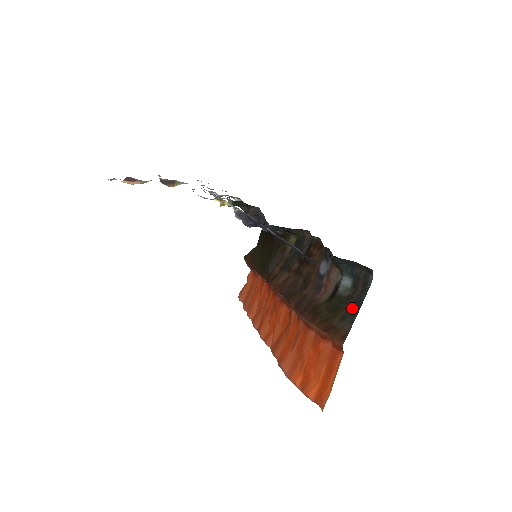
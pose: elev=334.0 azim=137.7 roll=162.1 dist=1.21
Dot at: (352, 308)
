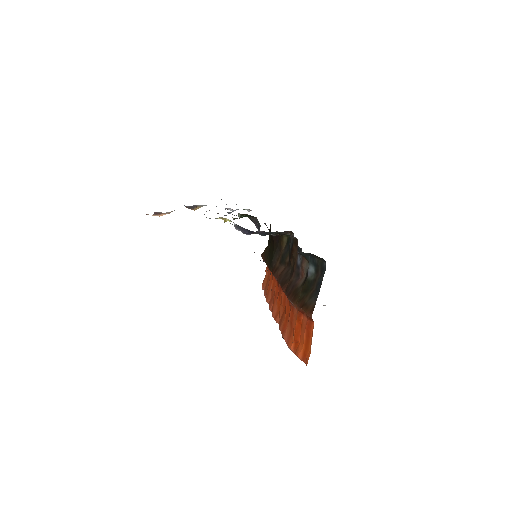
Dot at: (316, 288)
